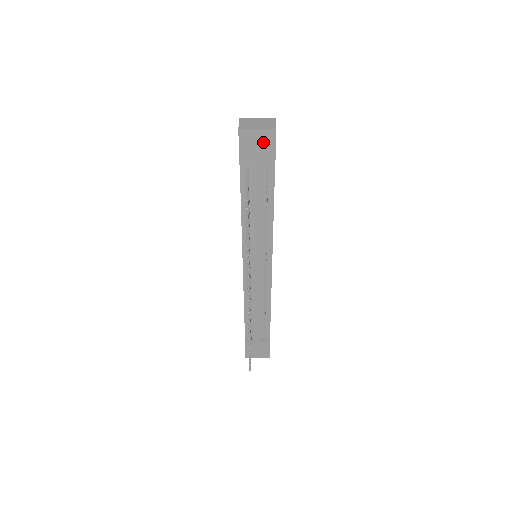
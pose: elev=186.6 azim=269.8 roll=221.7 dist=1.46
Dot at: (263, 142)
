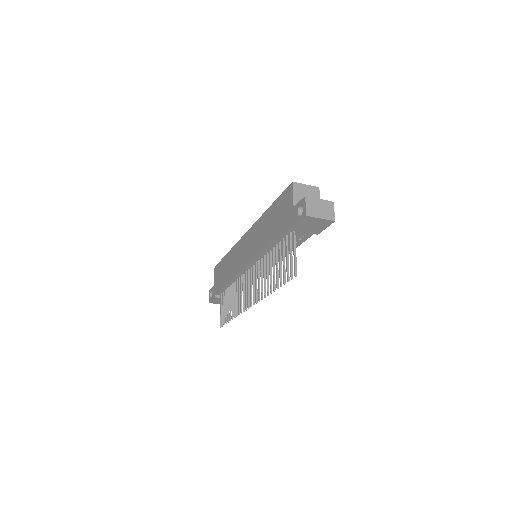
Dot at: (319, 224)
